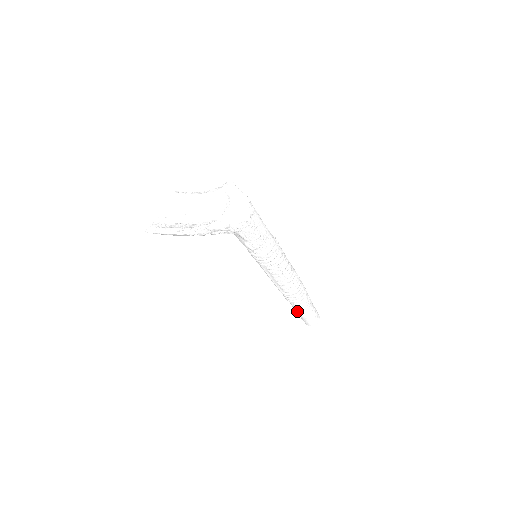
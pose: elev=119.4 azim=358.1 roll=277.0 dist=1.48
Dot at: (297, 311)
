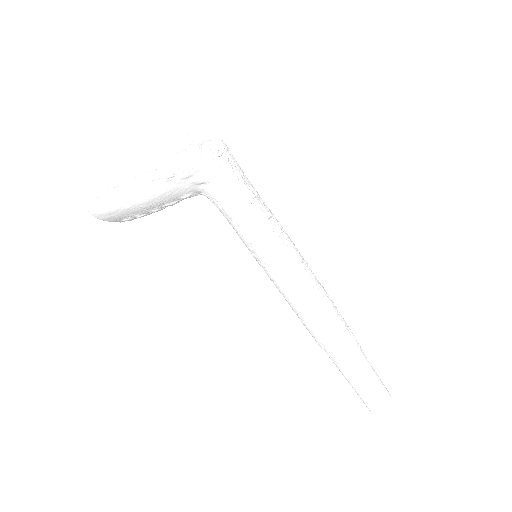
Dot at: (352, 372)
